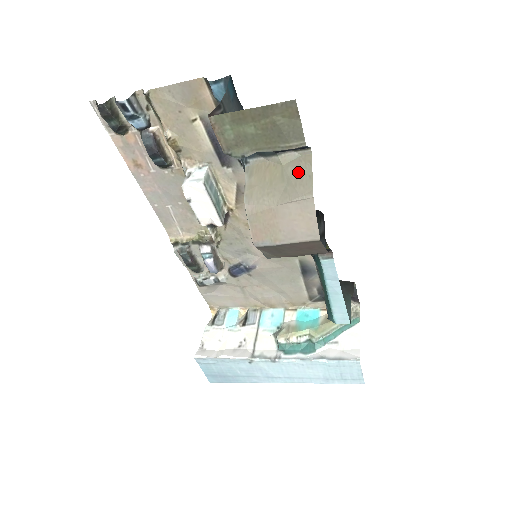
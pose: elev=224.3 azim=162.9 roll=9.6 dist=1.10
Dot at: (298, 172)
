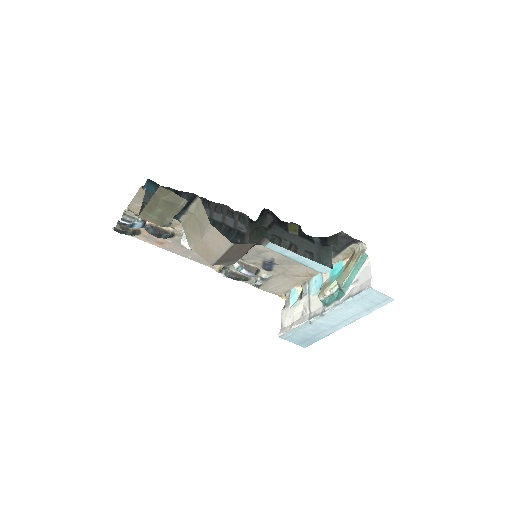
Dot at: (200, 214)
